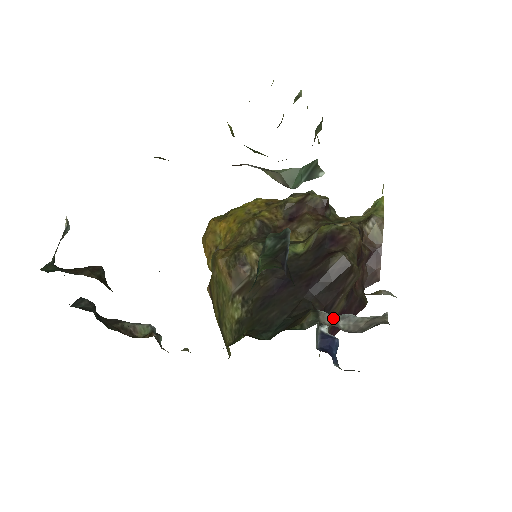
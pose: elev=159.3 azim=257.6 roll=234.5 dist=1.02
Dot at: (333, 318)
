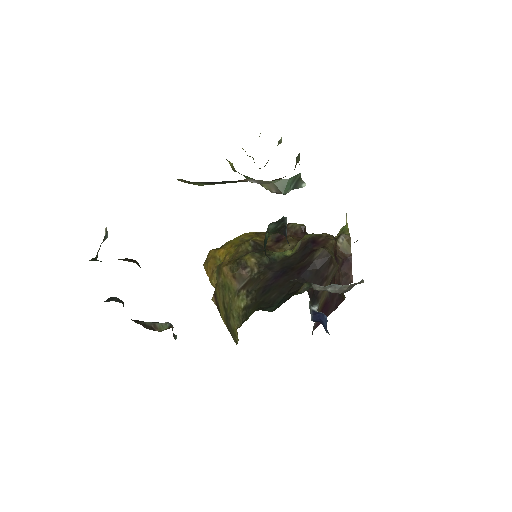
Dot at: (322, 287)
